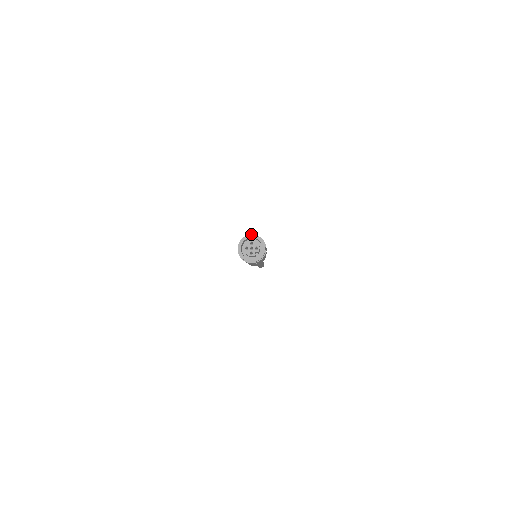
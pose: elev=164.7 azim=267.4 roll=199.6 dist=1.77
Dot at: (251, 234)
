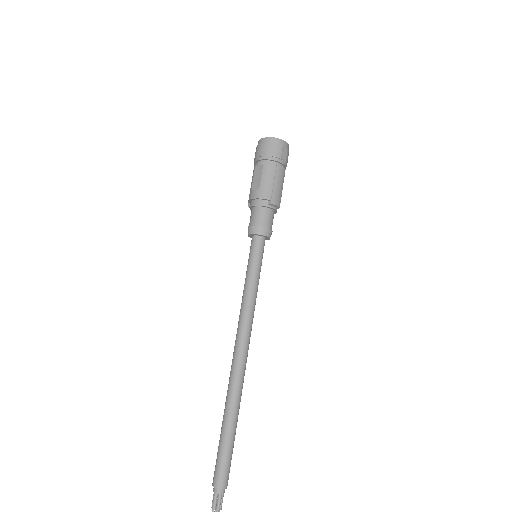
Dot at: occluded
